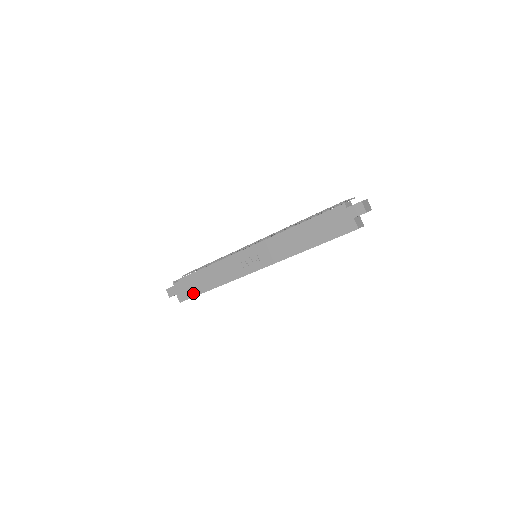
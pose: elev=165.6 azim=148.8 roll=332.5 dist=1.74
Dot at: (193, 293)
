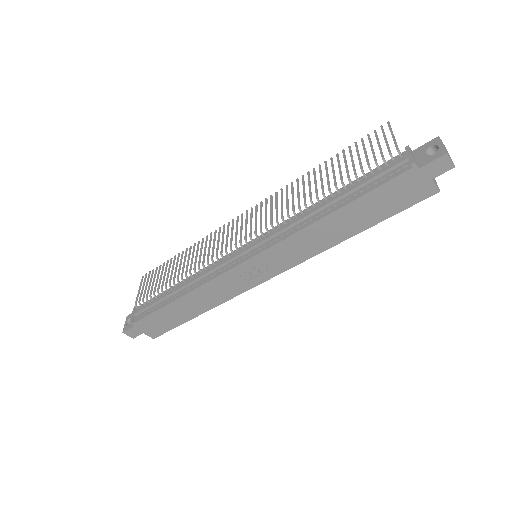
Dot at: (171, 325)
